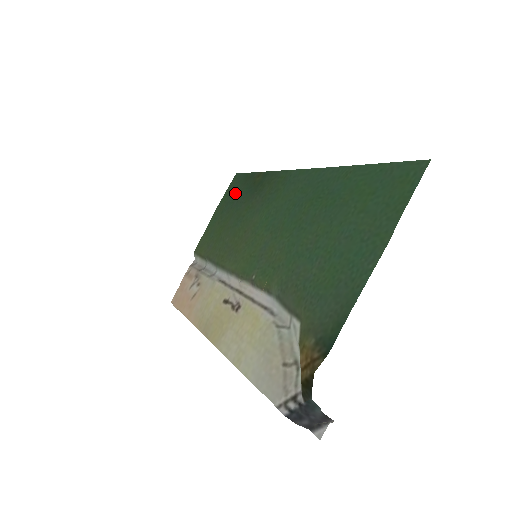
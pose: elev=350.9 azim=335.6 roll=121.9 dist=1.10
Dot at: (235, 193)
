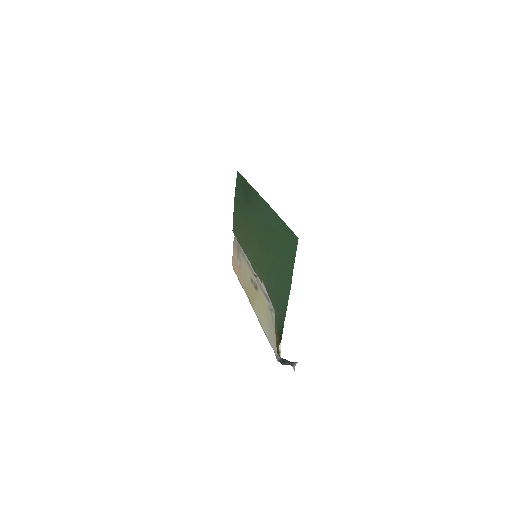
Dot at: (240, 192)
